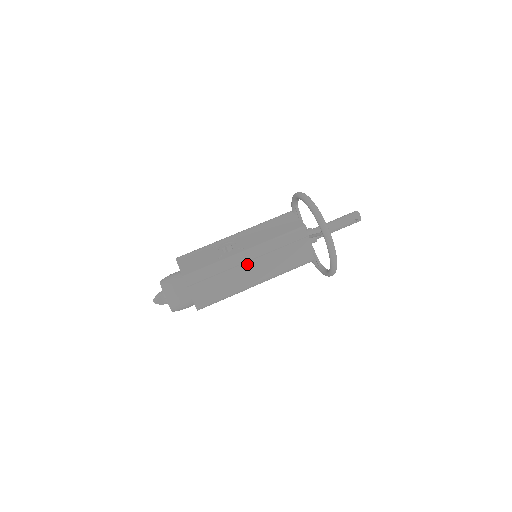
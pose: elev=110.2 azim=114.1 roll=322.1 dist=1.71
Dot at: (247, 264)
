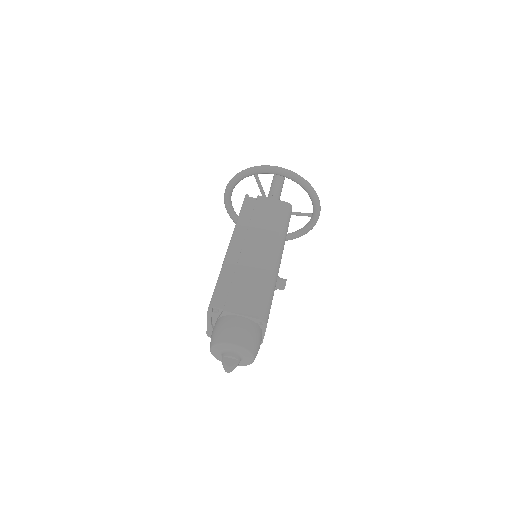
Dot at: (244, 250)
